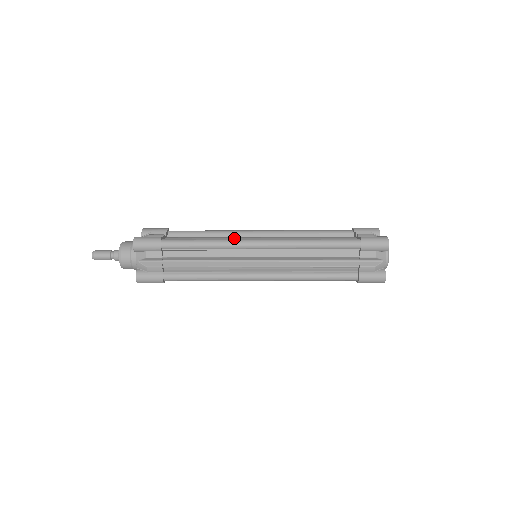
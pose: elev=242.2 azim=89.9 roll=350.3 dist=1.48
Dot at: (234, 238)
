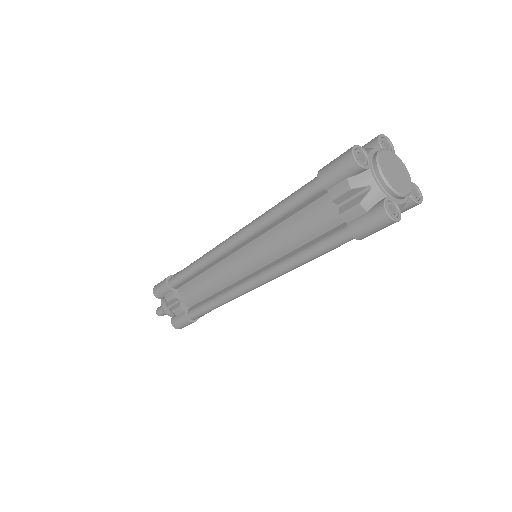
Dot at: (224, 276)
